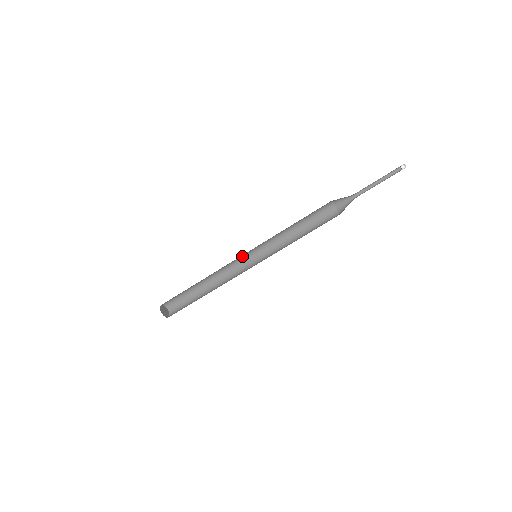
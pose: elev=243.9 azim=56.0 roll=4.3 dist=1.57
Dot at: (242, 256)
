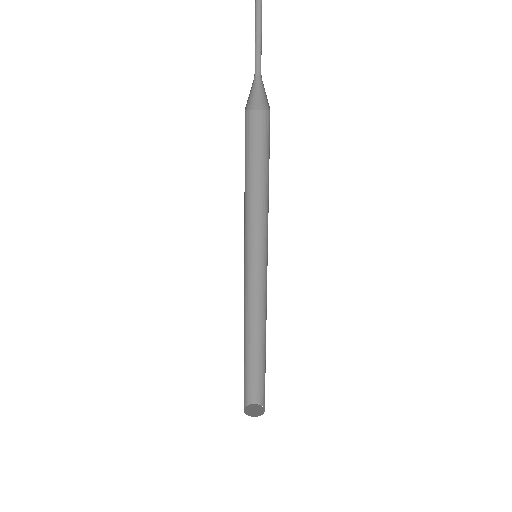
Dot at: (252, 272)
